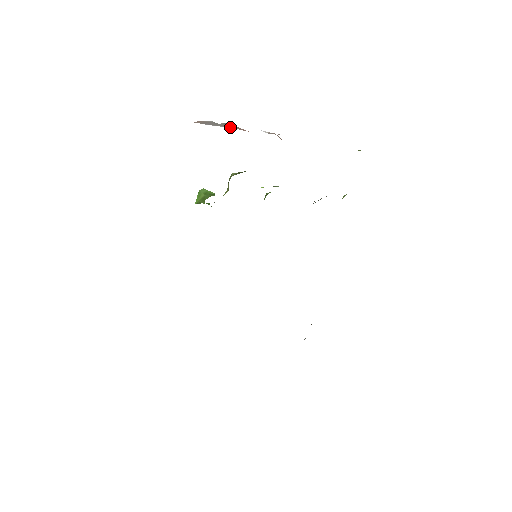
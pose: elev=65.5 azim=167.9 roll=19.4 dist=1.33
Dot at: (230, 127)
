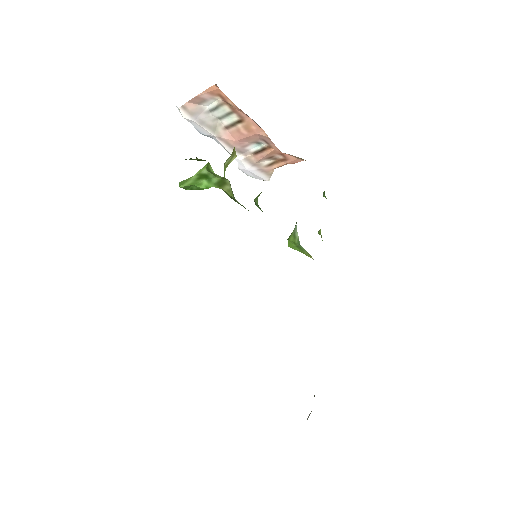
Dot at: (214, 134)
